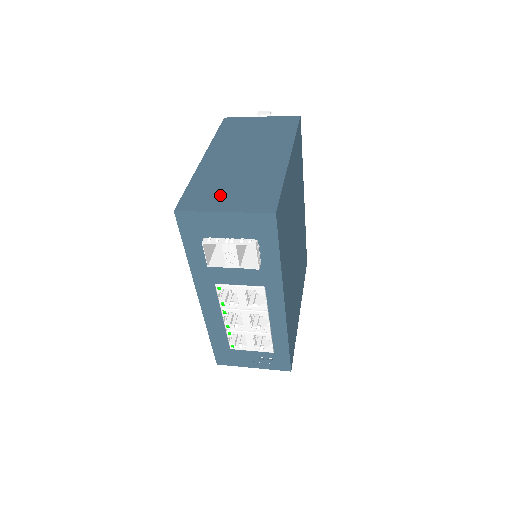
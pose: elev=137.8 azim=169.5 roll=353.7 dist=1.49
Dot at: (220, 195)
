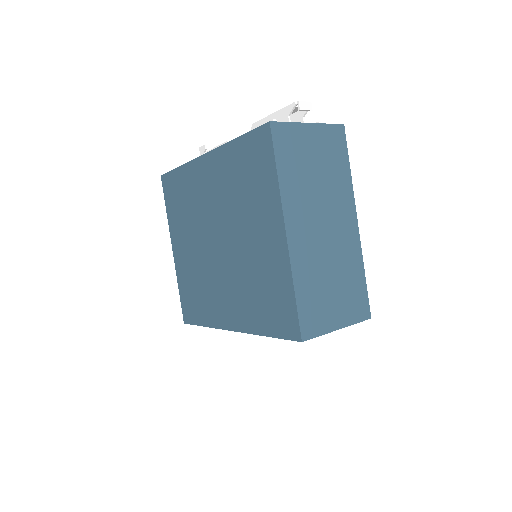
Dot at: (328, 305)
